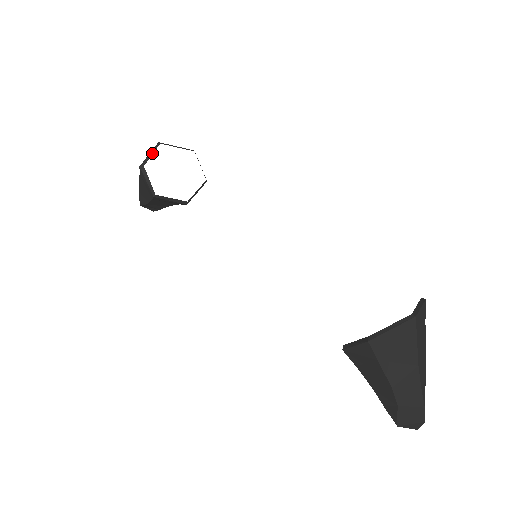
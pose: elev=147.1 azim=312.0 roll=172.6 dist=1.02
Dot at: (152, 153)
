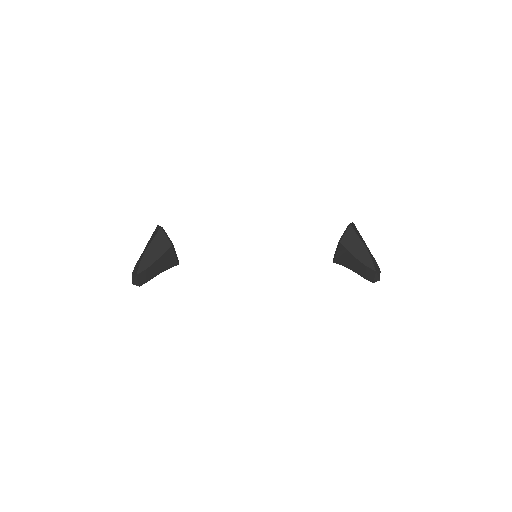
Dot at: (160, 226)
